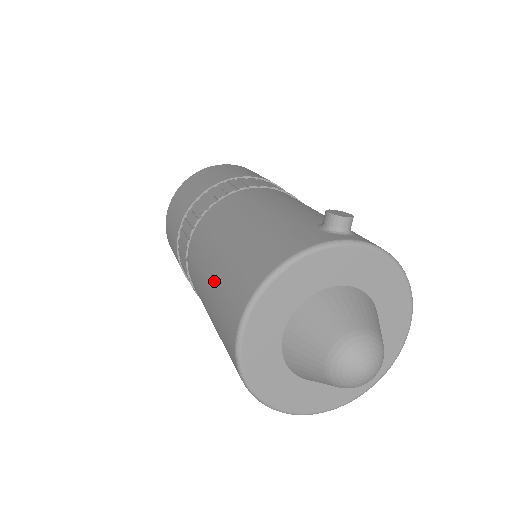
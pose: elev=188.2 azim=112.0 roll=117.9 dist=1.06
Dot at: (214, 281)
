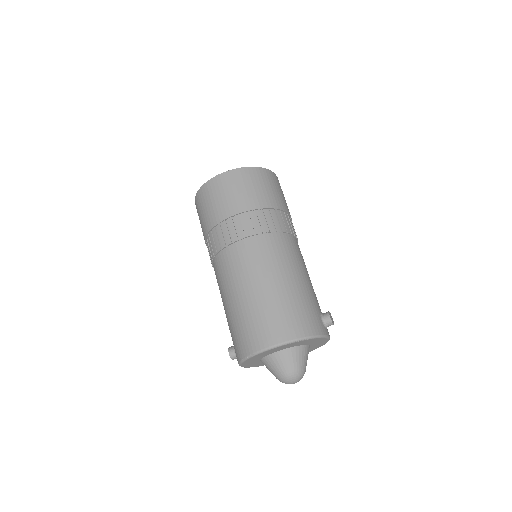
Dot at: (262, 299)
